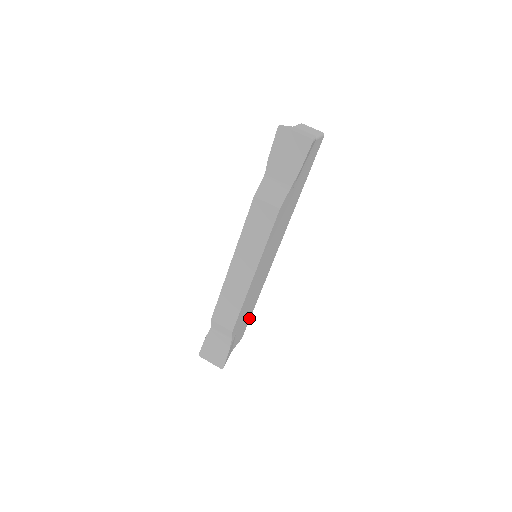
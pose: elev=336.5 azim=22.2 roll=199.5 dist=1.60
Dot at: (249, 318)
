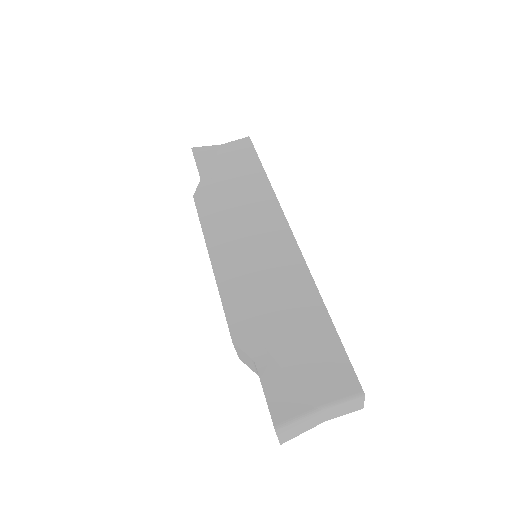
Dot at: occluded
